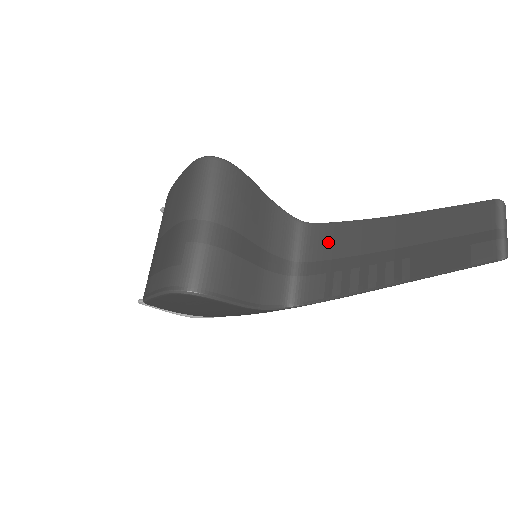
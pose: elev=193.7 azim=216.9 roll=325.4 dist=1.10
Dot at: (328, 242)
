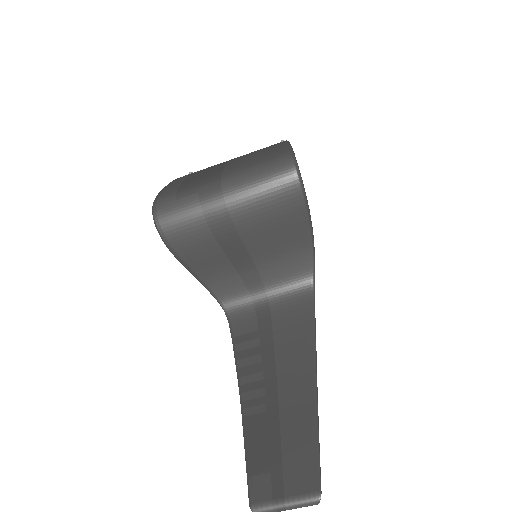
Dot at: (292, 320)
